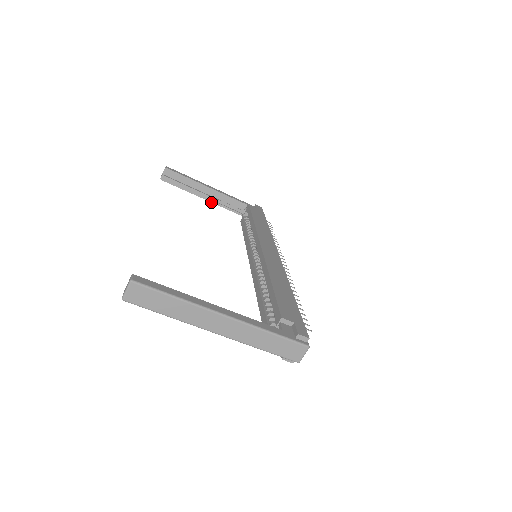
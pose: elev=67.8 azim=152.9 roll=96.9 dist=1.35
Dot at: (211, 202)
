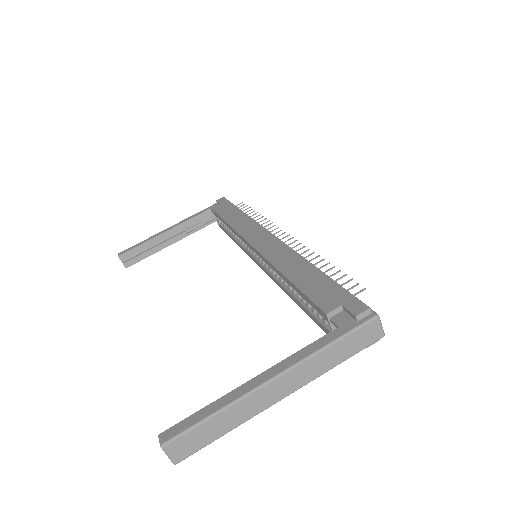
Dot at: occluded
